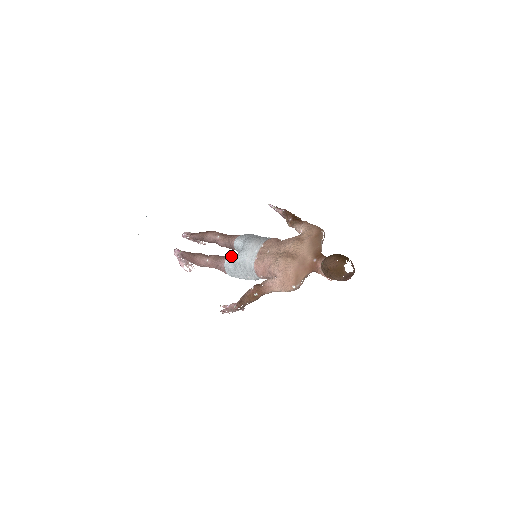
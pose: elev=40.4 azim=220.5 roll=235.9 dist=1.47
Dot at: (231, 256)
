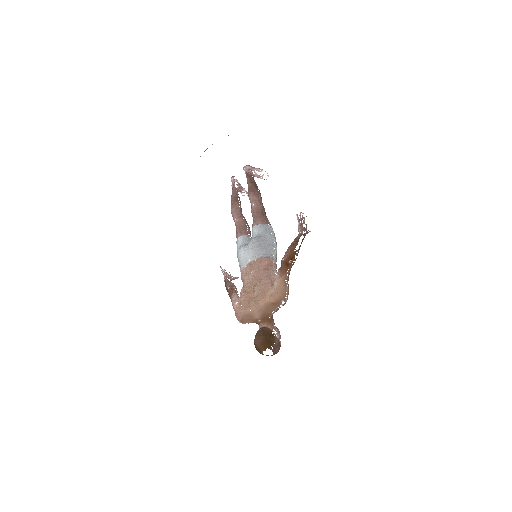
Dot at: (243, 238)
